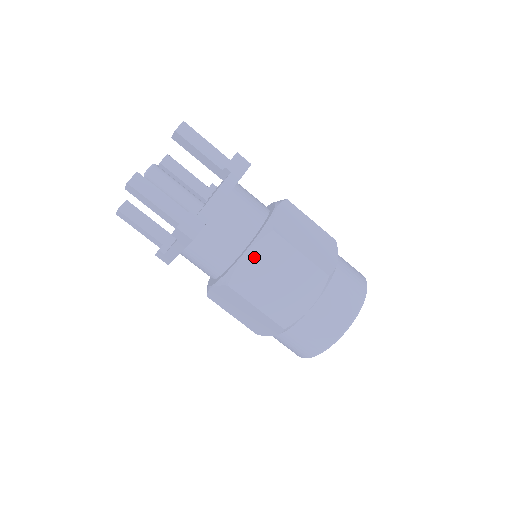
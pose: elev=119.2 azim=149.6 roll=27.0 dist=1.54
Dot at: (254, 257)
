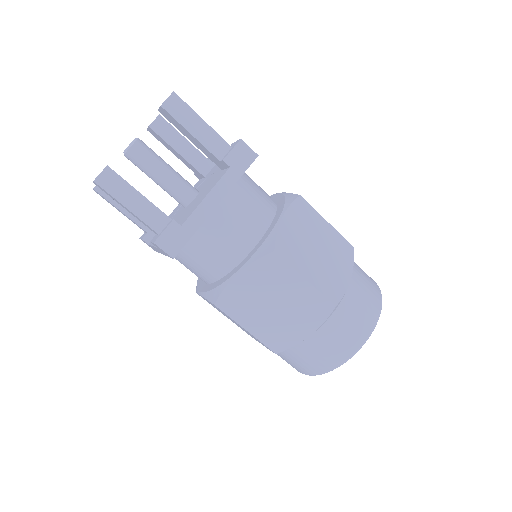
Dot at: (248, 278)
